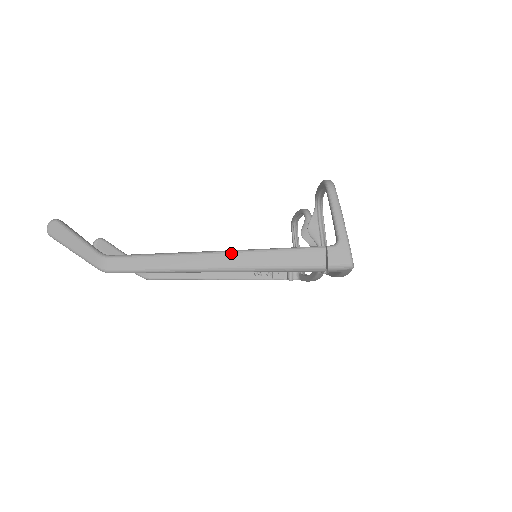
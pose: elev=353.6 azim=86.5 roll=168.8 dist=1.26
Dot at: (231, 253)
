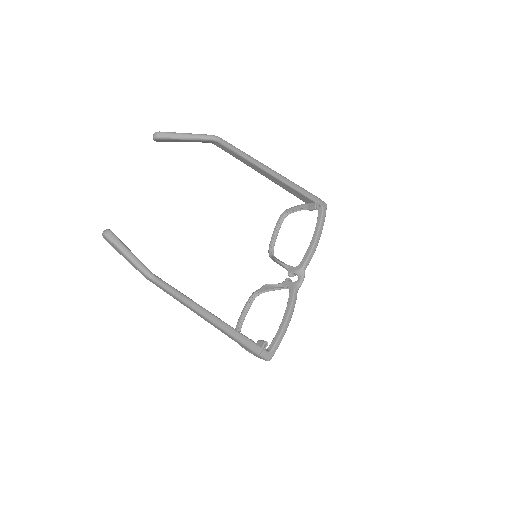
Dot at: occluded
